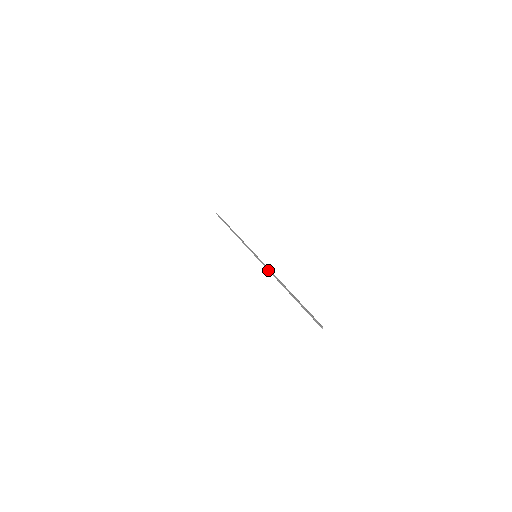
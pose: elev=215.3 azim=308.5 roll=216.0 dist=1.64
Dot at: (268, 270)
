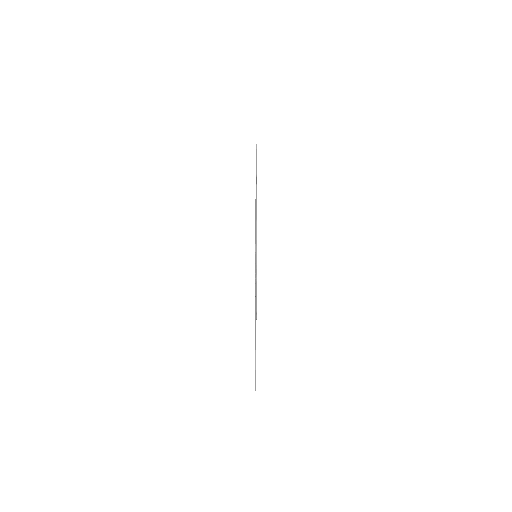
Dot at: (255, 287)
